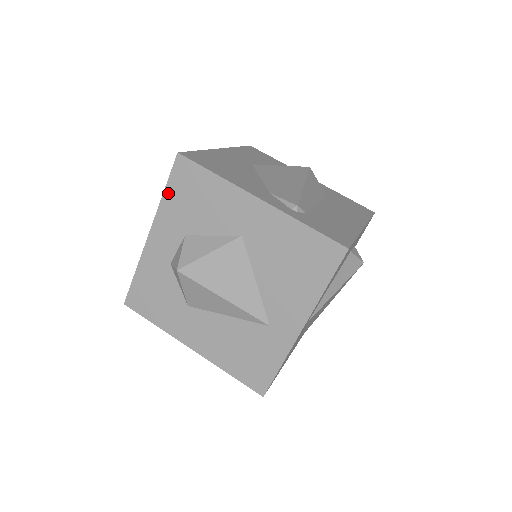
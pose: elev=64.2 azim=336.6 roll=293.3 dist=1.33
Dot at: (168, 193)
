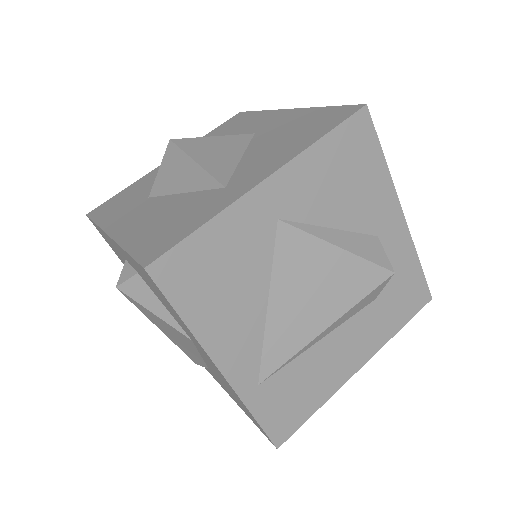
Dot at: (211, 133)
